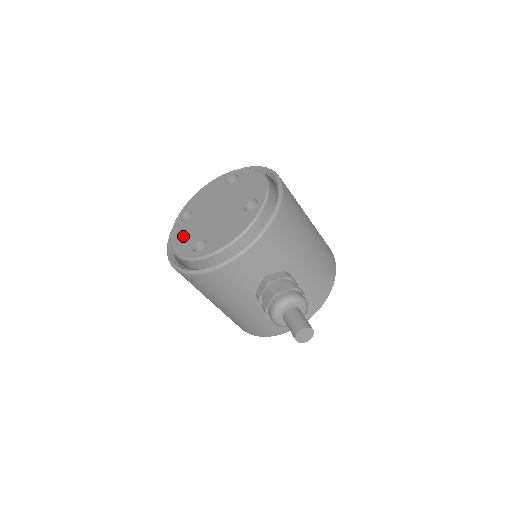
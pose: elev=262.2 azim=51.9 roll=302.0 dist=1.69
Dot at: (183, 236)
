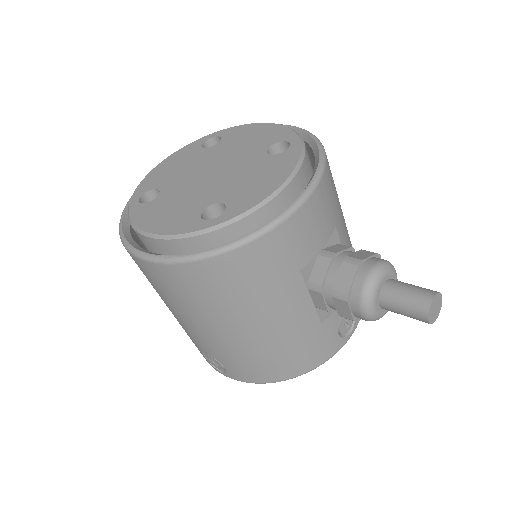
Dot at: (164, 214)
